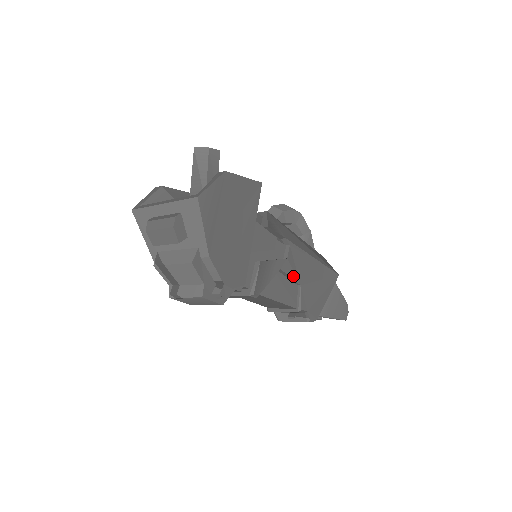
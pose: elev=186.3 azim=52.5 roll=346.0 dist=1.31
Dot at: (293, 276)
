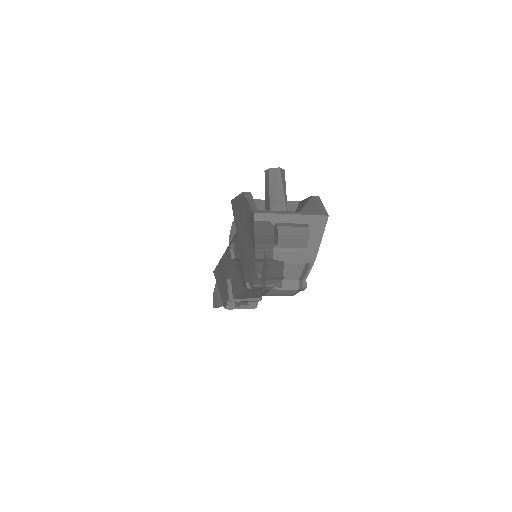
Dot at: occluded
